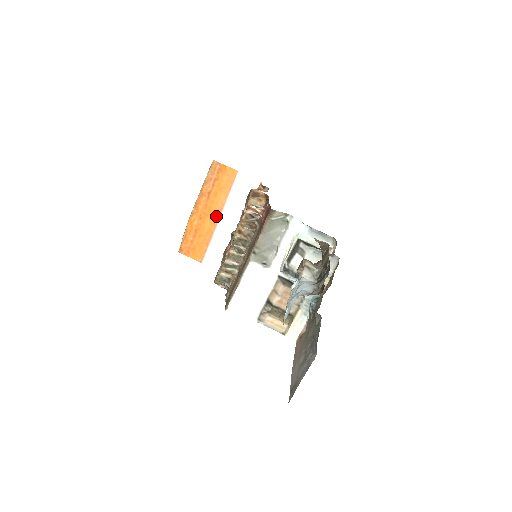
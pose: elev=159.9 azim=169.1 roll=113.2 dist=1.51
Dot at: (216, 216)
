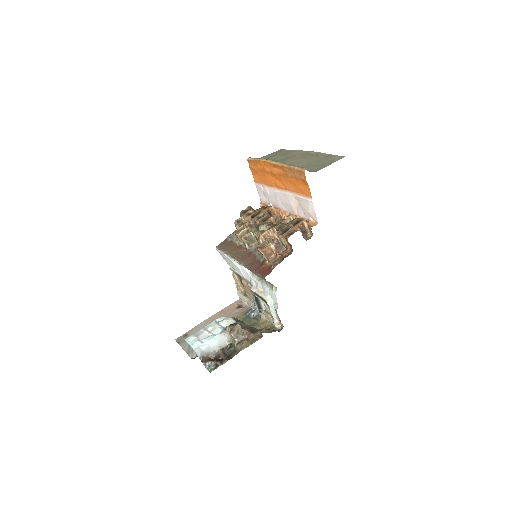
Dot at: (280, 186)
